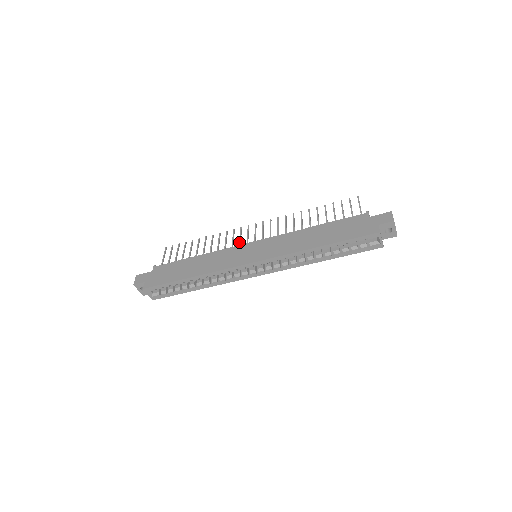
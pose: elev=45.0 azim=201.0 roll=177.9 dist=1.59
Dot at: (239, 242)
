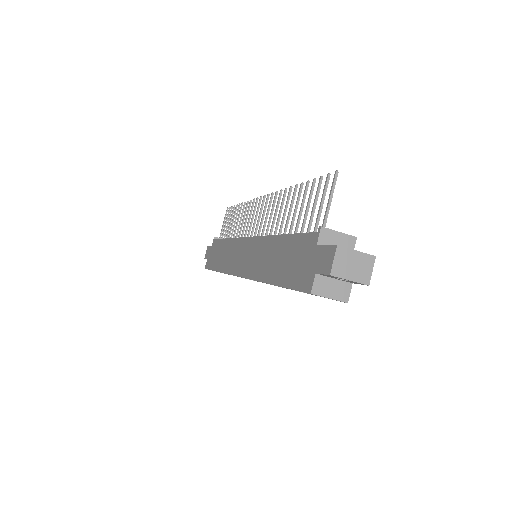
Dot at: occluded
